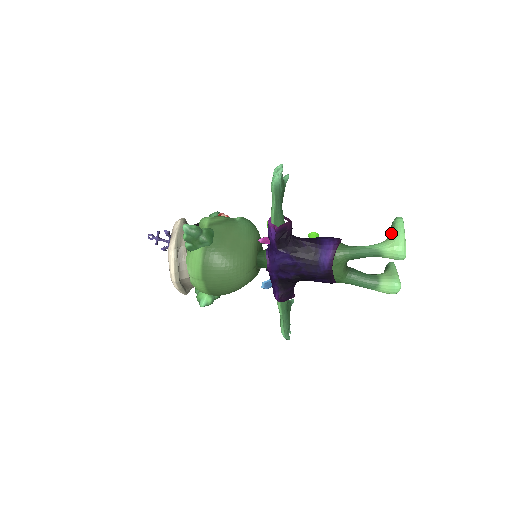
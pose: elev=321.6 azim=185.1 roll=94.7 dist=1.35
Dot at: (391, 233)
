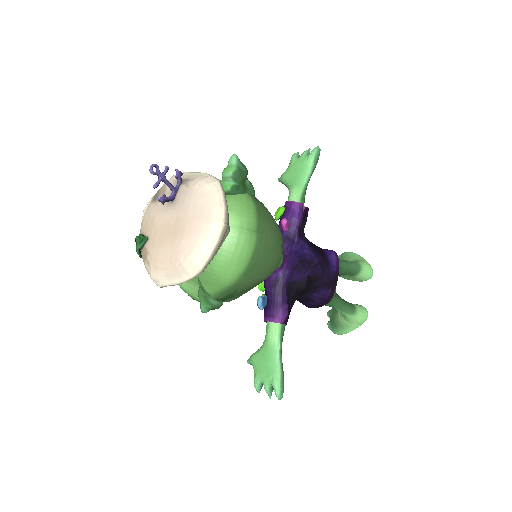
Dot at: (352, 258)
